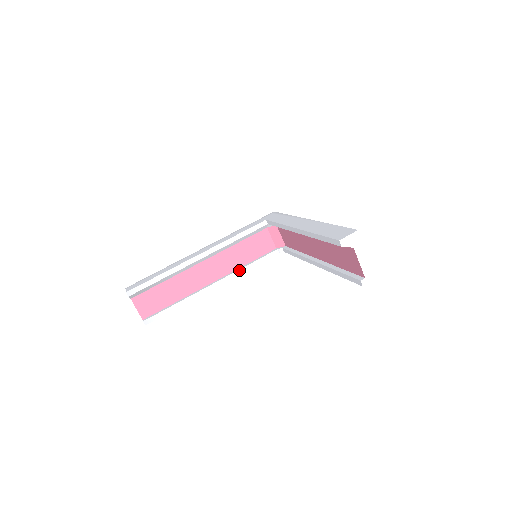
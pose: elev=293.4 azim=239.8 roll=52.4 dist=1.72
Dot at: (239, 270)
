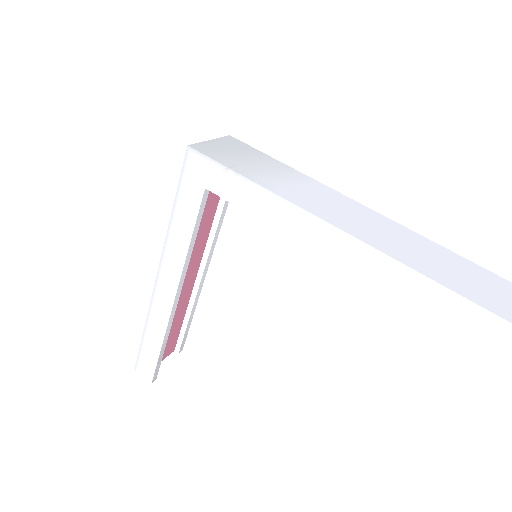
Dot at: (214, 237)
